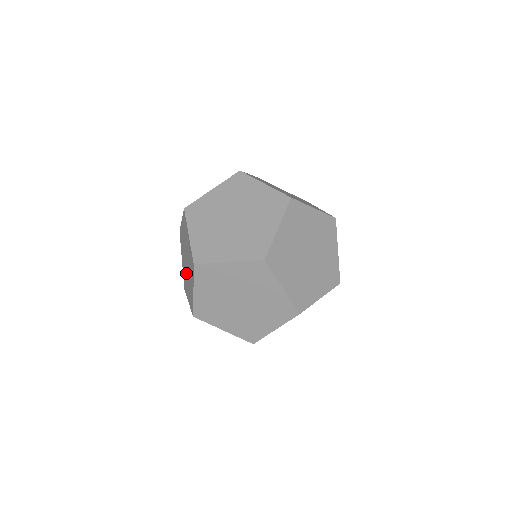
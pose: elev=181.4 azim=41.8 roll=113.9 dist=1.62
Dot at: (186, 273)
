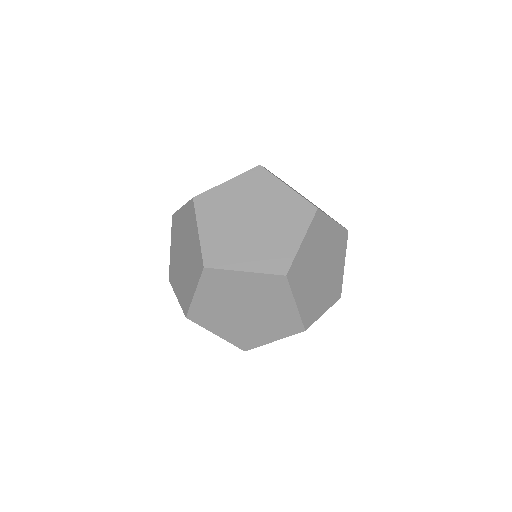
Dot at: occluded
